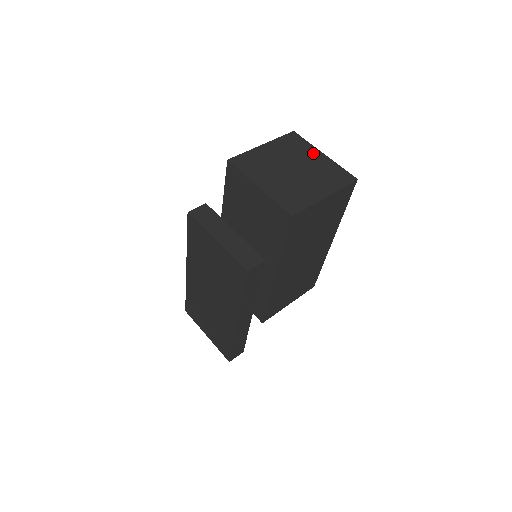
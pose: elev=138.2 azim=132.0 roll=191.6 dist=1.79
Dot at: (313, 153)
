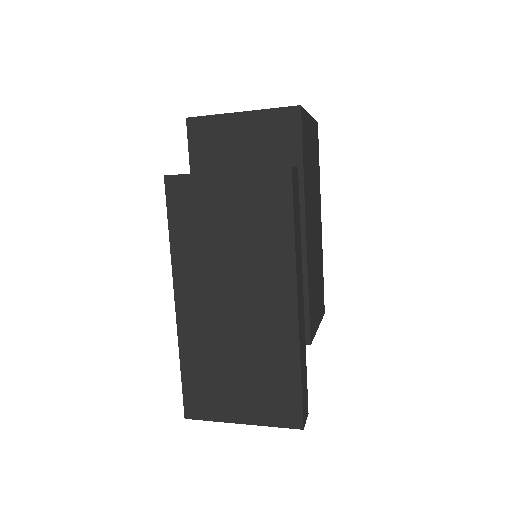
Dot at: occluded
